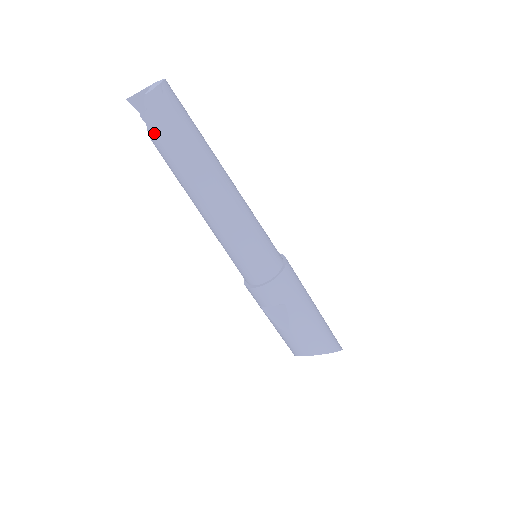
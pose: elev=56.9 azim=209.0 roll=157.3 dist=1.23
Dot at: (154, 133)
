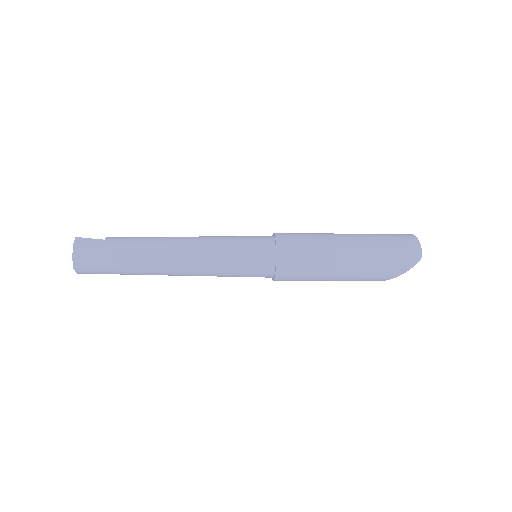
Dot at: occluded
